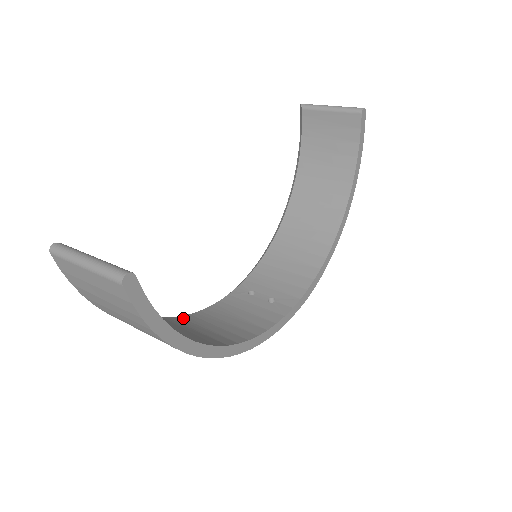
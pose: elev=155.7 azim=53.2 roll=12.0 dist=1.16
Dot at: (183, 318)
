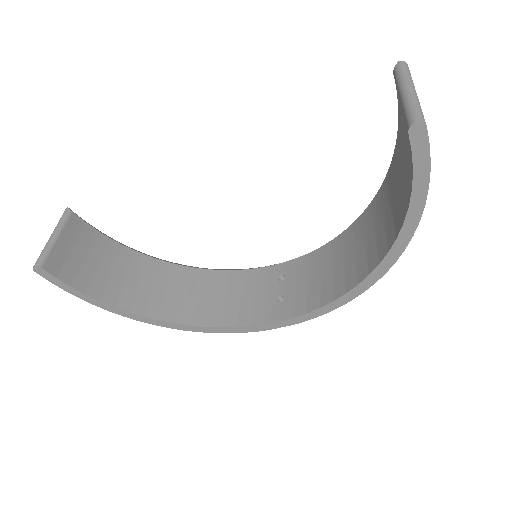
Dot at: (202, 273)
